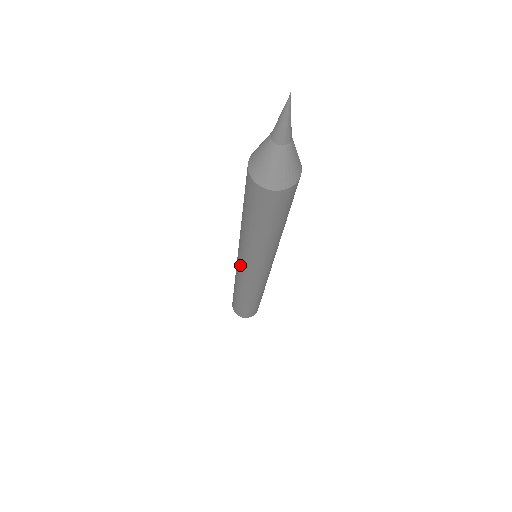
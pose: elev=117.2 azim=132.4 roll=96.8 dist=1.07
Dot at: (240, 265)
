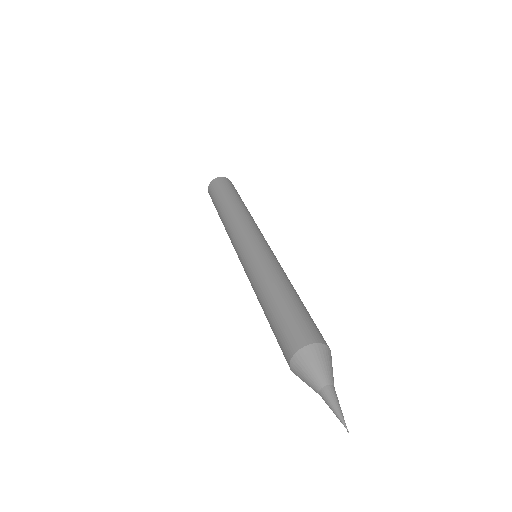
Dot at: occluded
